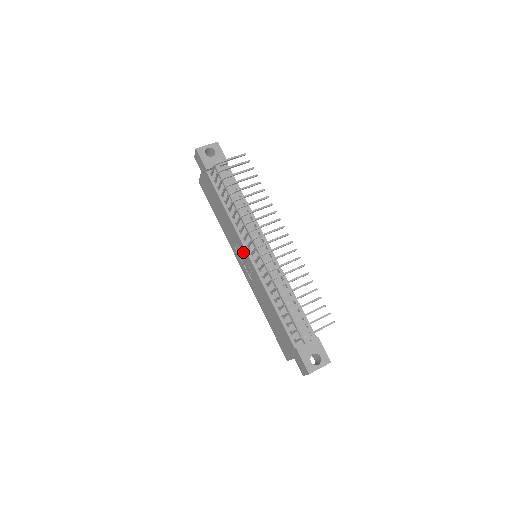
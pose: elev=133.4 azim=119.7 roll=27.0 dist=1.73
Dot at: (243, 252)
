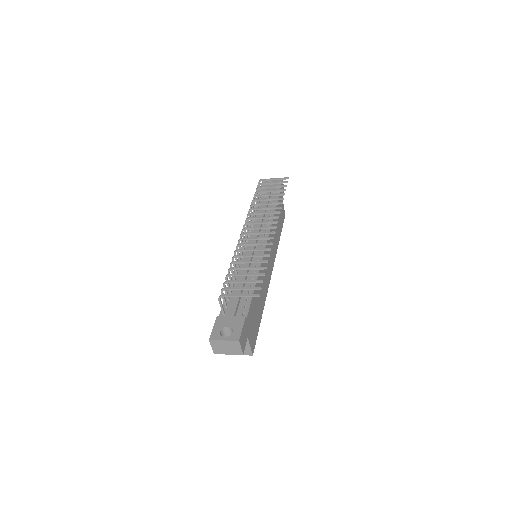
Dot at: occluded
